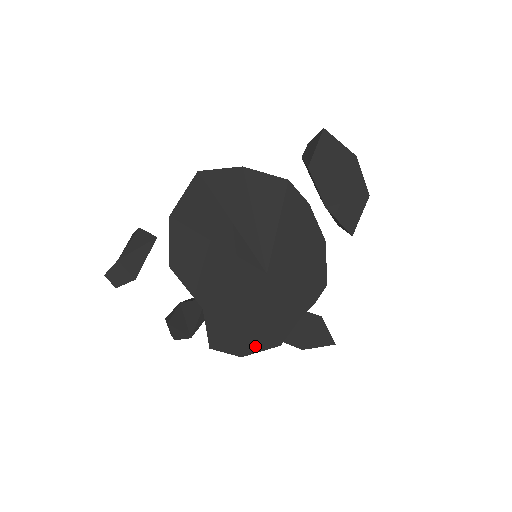
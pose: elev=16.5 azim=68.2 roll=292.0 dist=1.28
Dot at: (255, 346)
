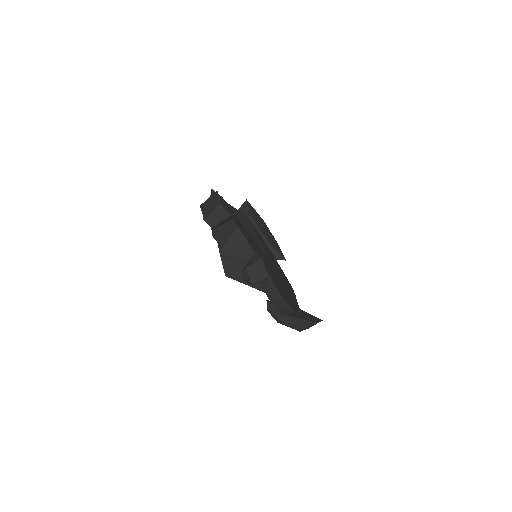
Dot at: (295, 309)
